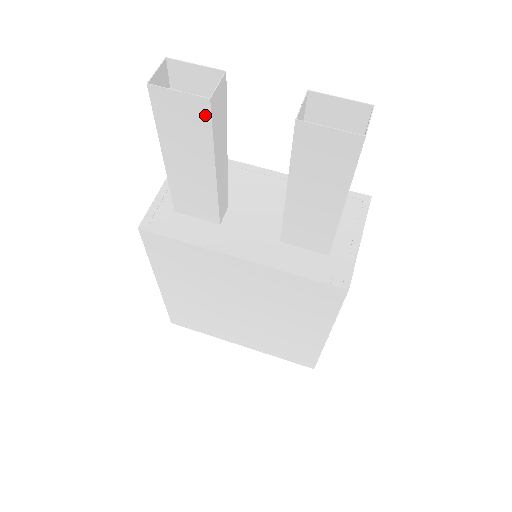
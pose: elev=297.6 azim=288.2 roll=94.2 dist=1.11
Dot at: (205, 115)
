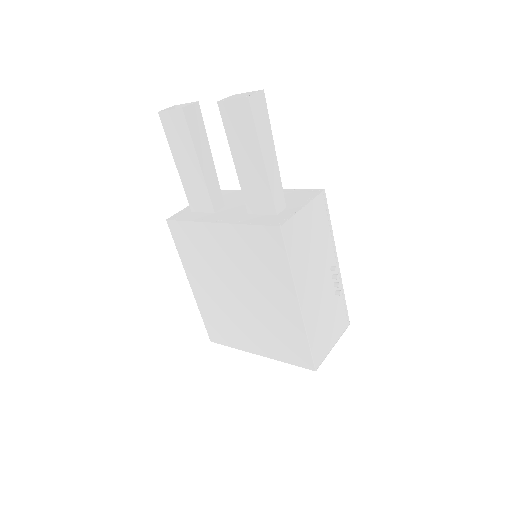
Dot at: (183, 120)
